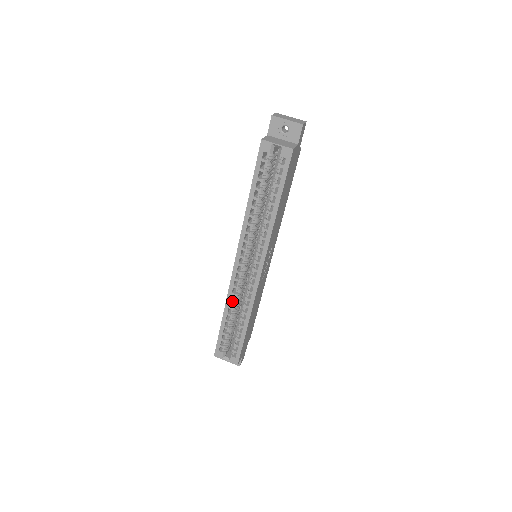
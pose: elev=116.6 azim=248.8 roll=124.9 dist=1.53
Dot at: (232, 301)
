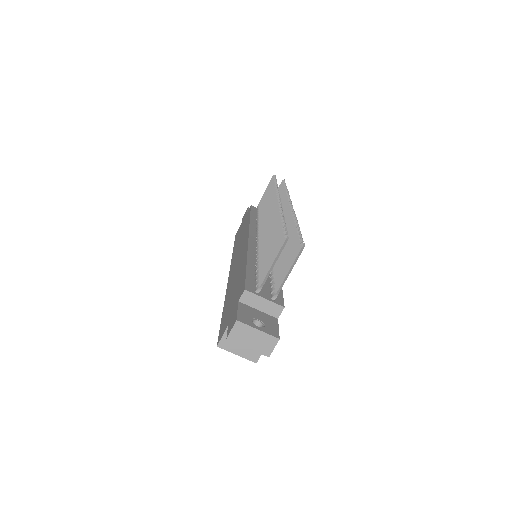
Dot at: occluded
